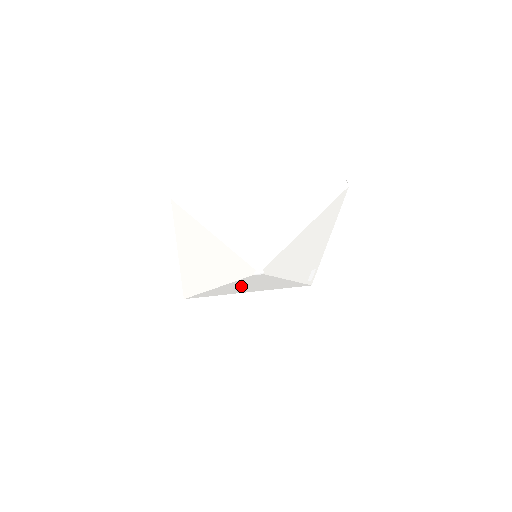
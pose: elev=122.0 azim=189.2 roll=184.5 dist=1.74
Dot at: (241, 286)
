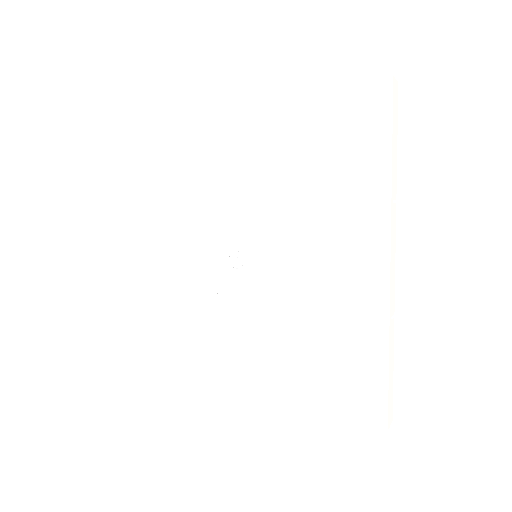
Dot at: (237, 342)
